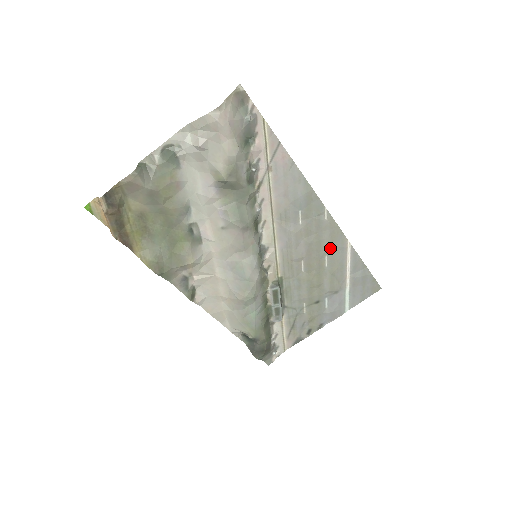
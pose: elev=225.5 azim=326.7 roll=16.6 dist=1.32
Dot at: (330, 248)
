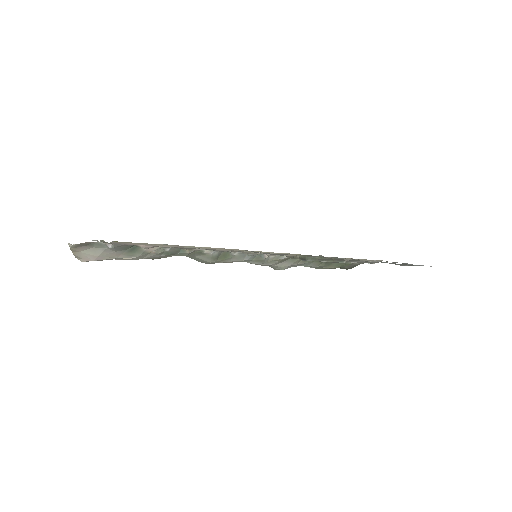
Dot at: occluded
